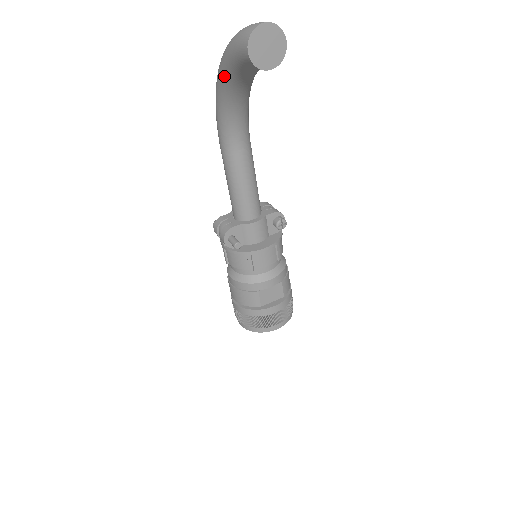
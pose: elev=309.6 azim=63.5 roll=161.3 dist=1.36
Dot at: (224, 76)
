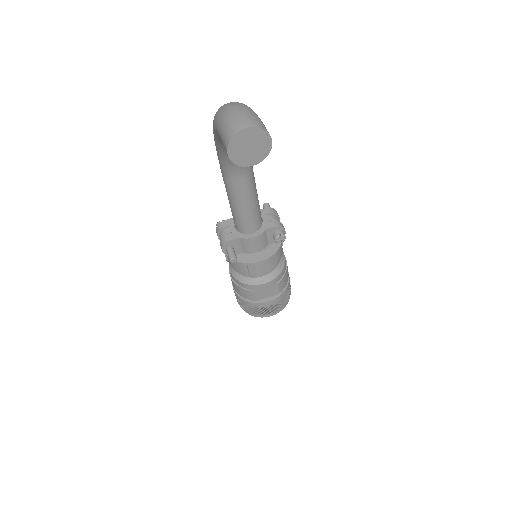
Dot at: (216, 134)
